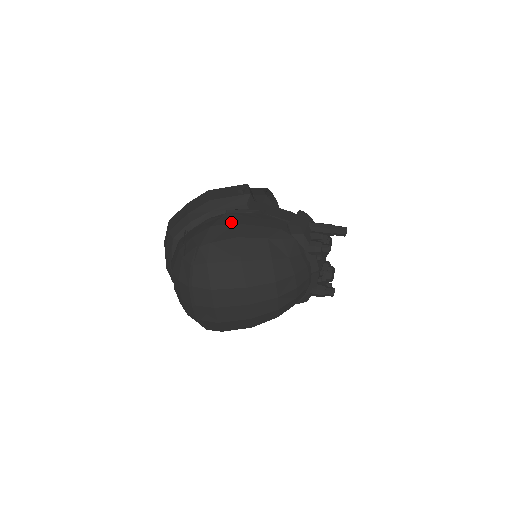
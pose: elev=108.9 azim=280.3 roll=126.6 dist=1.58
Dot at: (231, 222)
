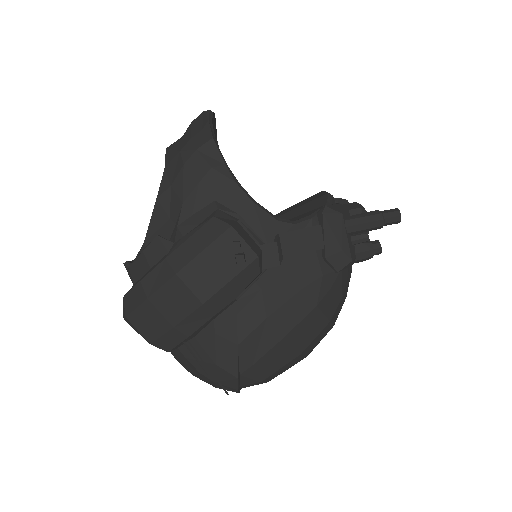
Dot at: (260, 320)
